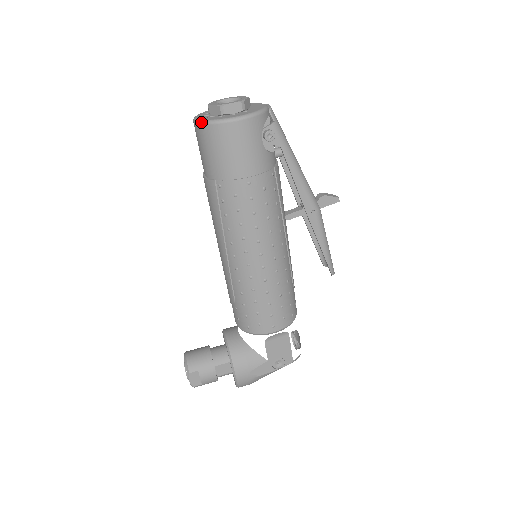
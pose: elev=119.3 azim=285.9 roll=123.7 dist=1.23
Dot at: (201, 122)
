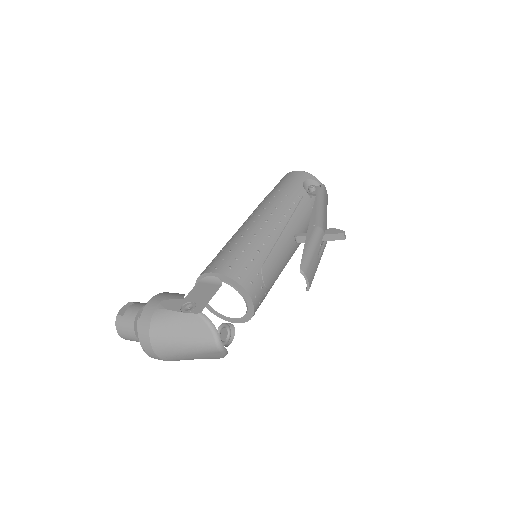
Dot at: occluded
